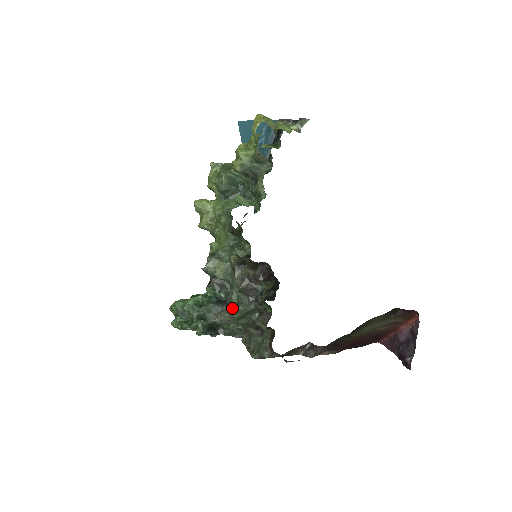
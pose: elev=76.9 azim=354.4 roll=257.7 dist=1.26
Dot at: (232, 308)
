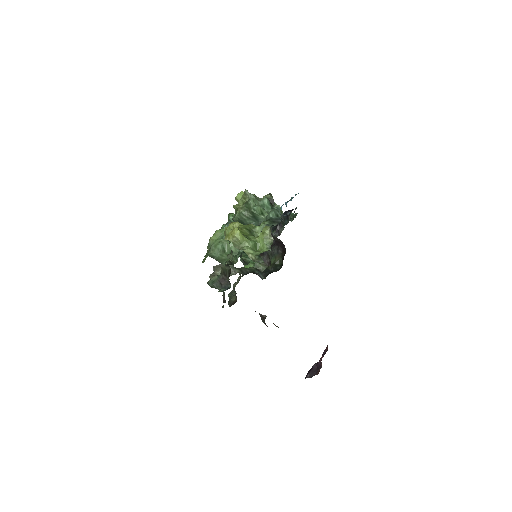
Dot at: (210, 280)
